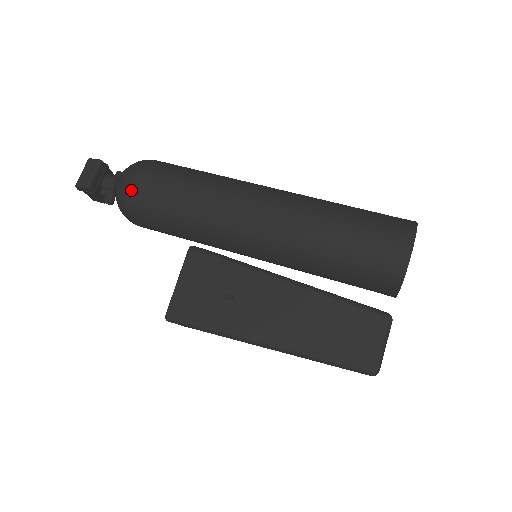
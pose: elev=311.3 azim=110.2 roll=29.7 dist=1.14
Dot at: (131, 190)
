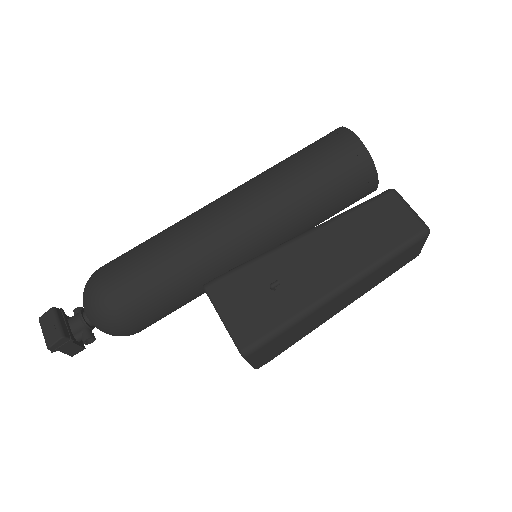
Dot at: (107, 297)
